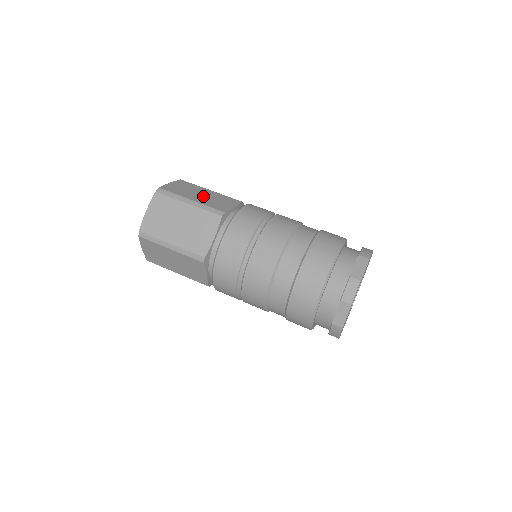
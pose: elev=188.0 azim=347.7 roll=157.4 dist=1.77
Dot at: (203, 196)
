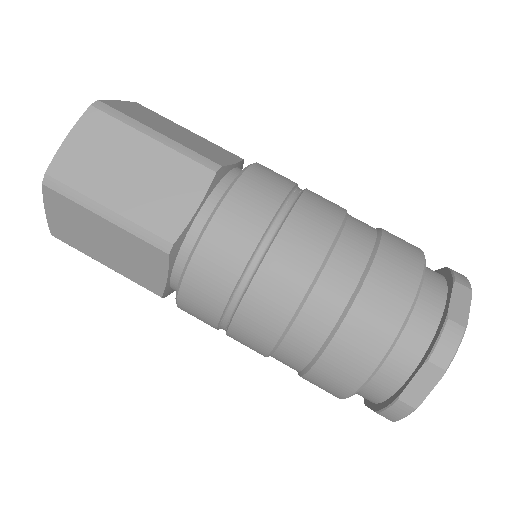
Dot at: (134, 179)
